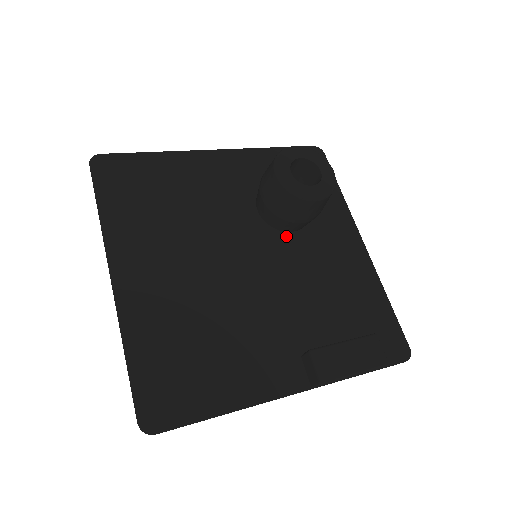
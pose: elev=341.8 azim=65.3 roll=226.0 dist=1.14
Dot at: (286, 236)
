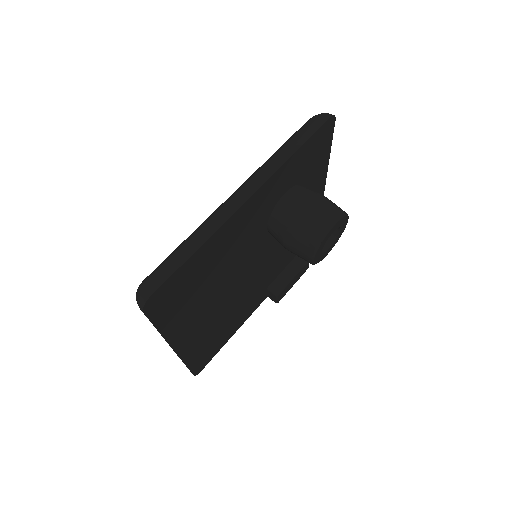
Dot at: occluded
